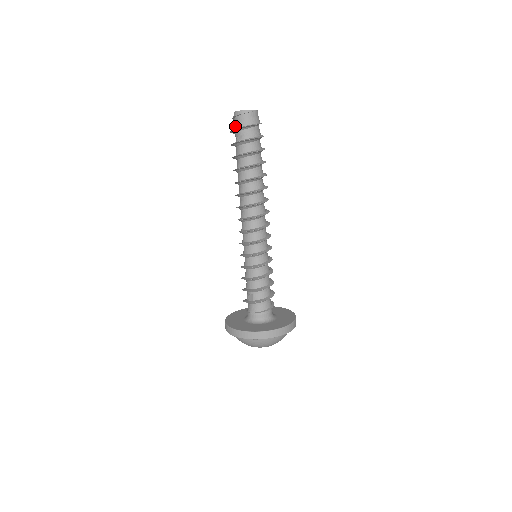
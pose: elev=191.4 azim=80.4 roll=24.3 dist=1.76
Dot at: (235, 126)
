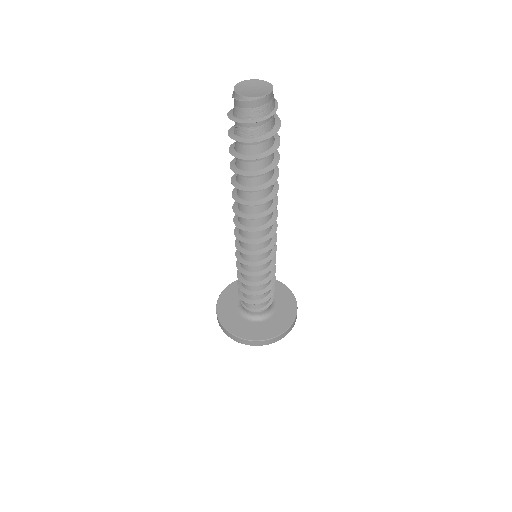
Dot at: (233, 108)
